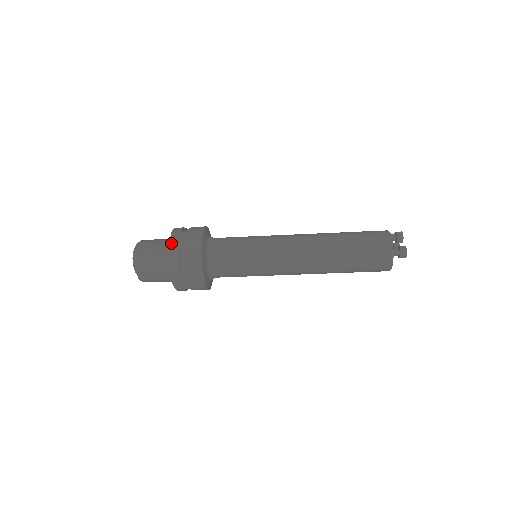
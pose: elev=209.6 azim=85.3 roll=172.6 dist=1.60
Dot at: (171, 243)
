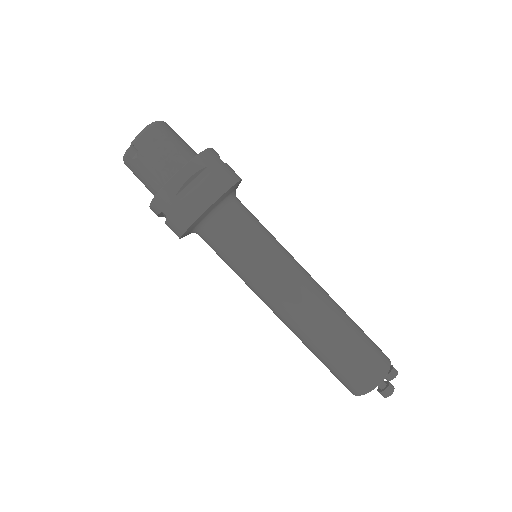
Dot at: (203, 154)
